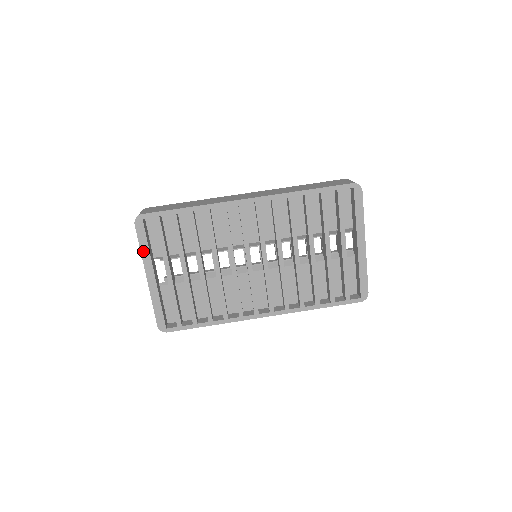
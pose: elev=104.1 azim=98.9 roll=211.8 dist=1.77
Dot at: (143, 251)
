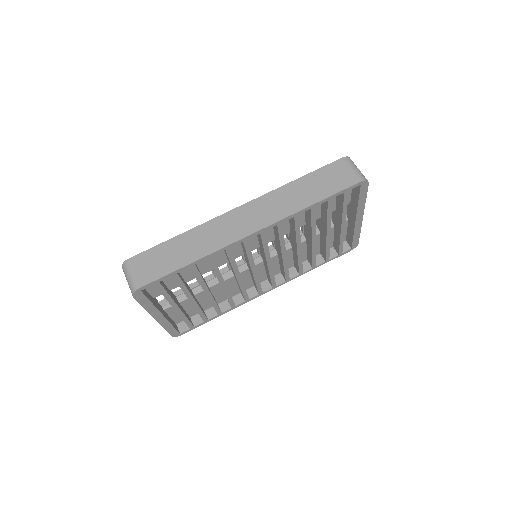
Dot at: (147, 308)
